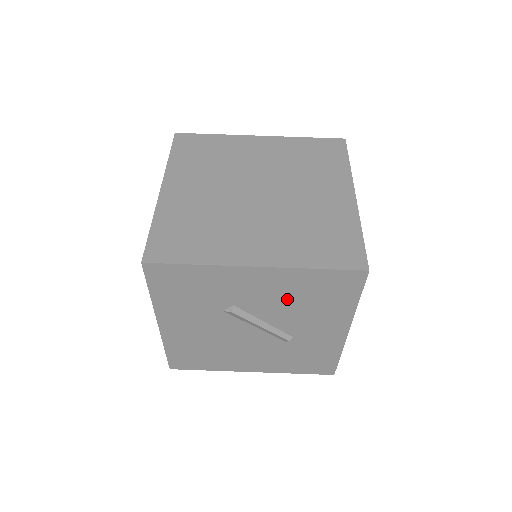
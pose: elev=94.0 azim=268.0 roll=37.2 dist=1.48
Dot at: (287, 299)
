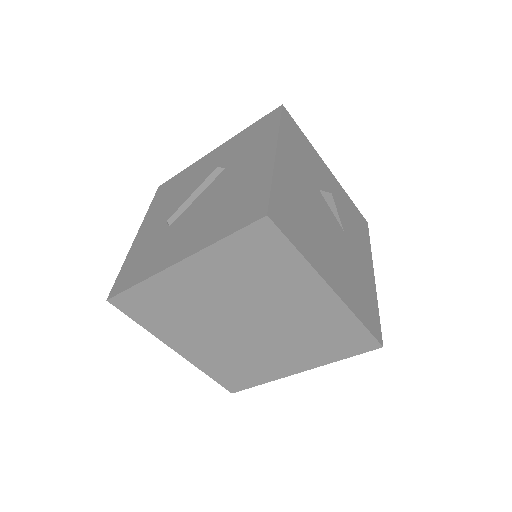
Dot at: occluded
